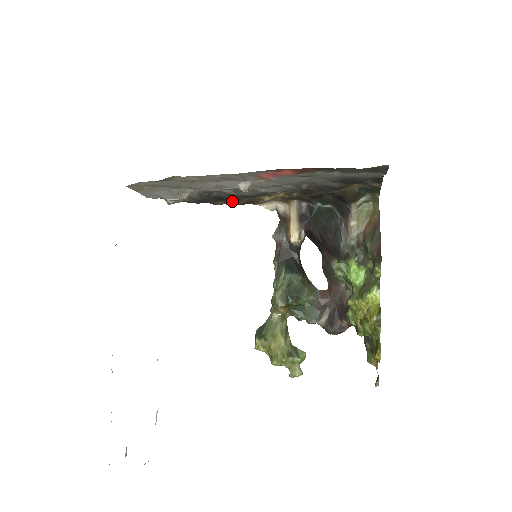
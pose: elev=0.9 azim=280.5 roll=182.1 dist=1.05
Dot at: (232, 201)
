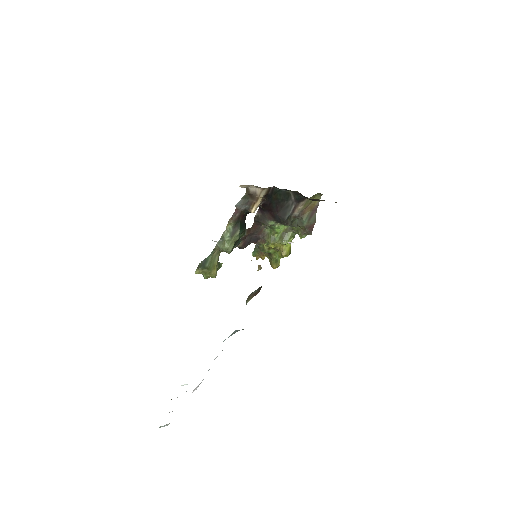
Dot at: occluded
